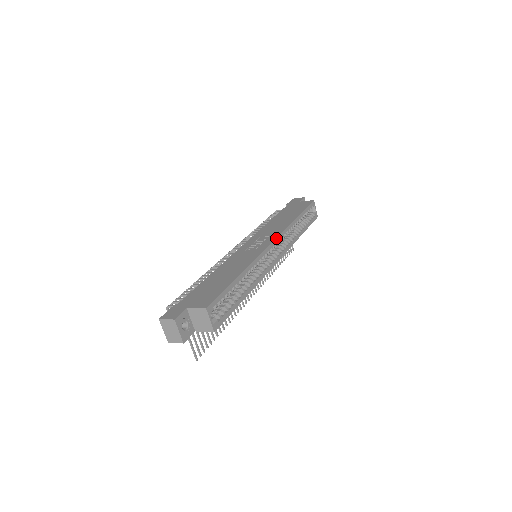
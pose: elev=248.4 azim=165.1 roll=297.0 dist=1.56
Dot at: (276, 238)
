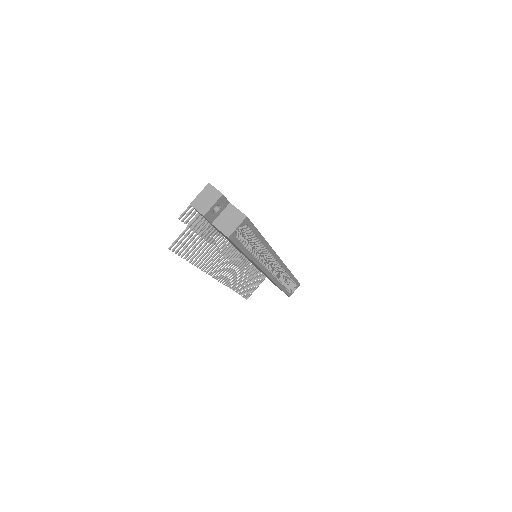
Dot at: (282, 261)
